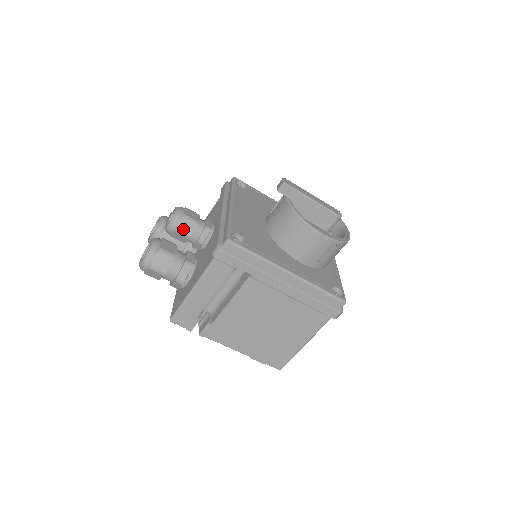
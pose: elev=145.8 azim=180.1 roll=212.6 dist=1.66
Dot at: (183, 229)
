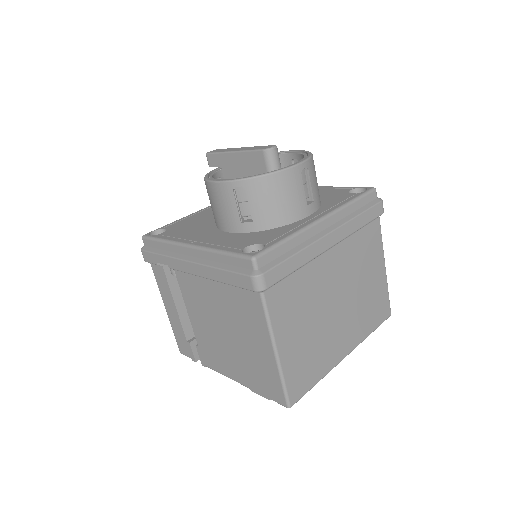
Dot at: occluded
